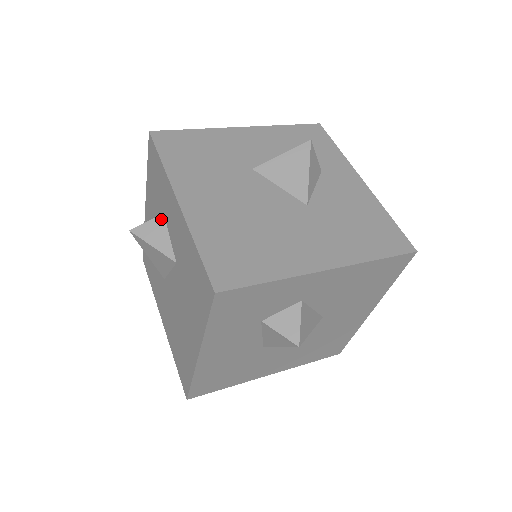
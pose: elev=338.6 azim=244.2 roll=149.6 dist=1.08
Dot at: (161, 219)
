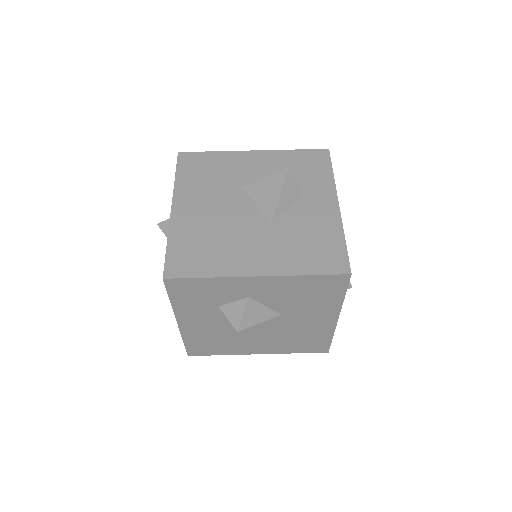
Dot at: occluded
